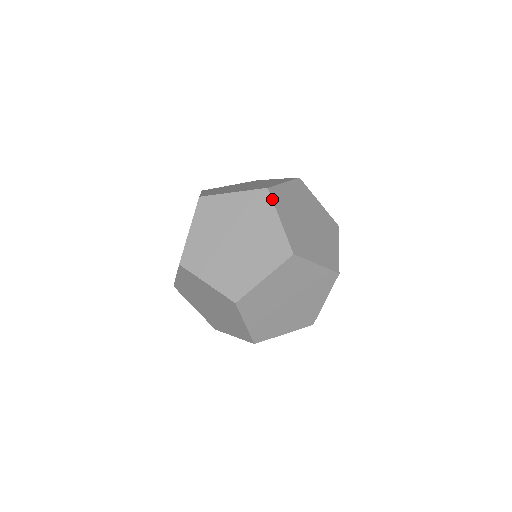
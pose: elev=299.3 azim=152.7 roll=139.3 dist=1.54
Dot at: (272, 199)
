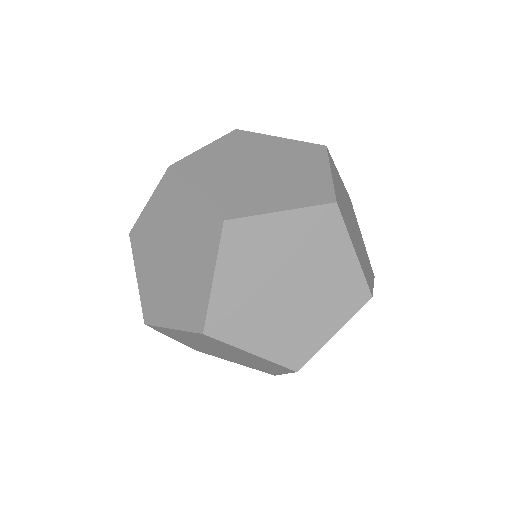
Dot at: (251, 132)
